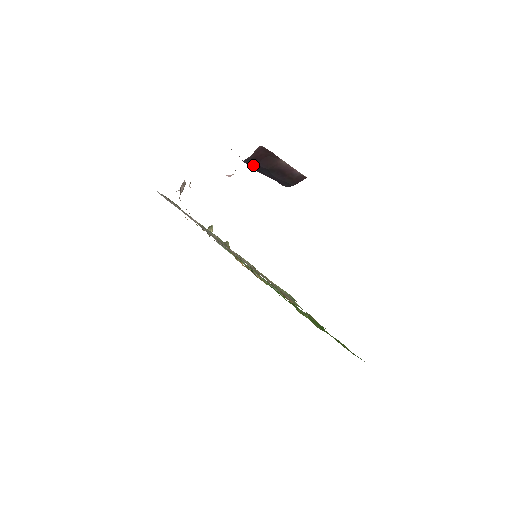
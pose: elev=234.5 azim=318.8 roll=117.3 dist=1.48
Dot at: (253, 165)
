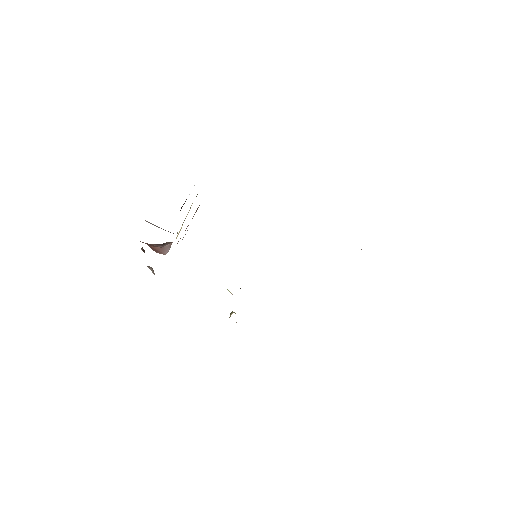
Dot at: occluded
